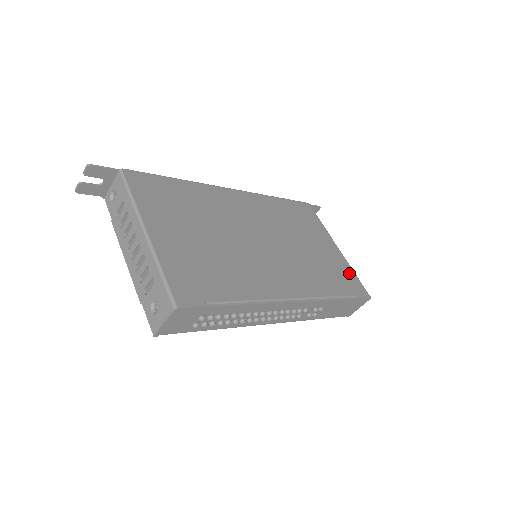
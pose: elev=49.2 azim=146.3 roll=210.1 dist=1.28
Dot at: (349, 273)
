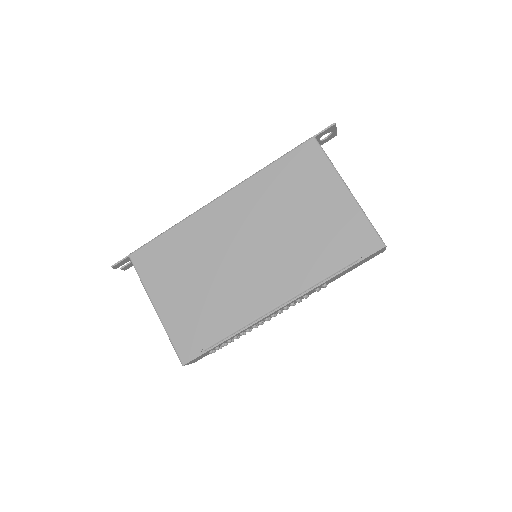
Dot at: (357, 226)
